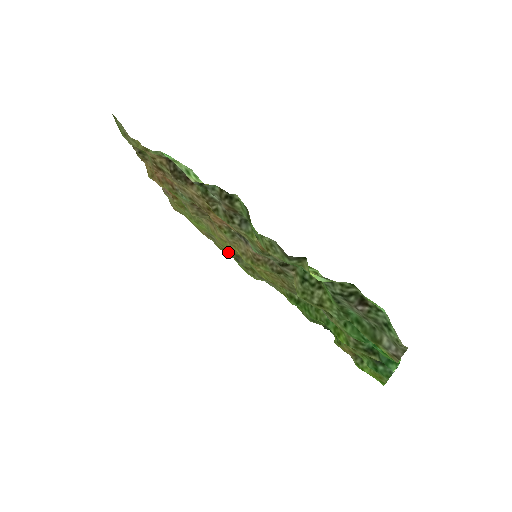
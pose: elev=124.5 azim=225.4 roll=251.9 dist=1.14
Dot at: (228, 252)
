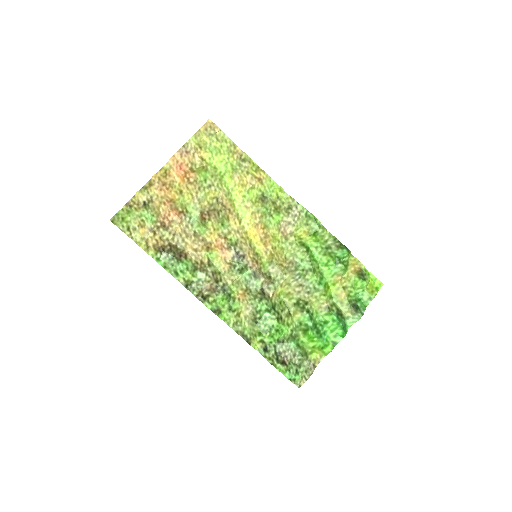
Dot at: (260, 175)
